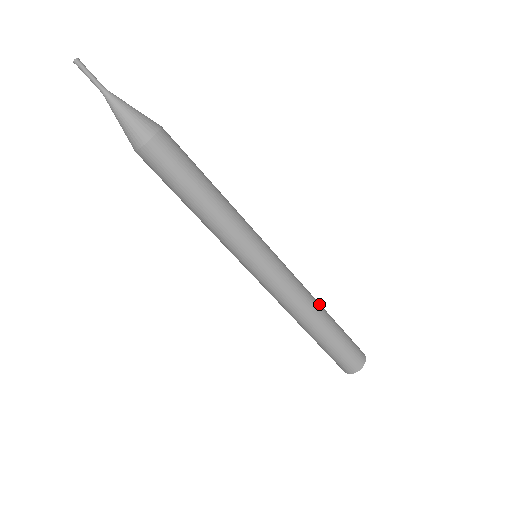
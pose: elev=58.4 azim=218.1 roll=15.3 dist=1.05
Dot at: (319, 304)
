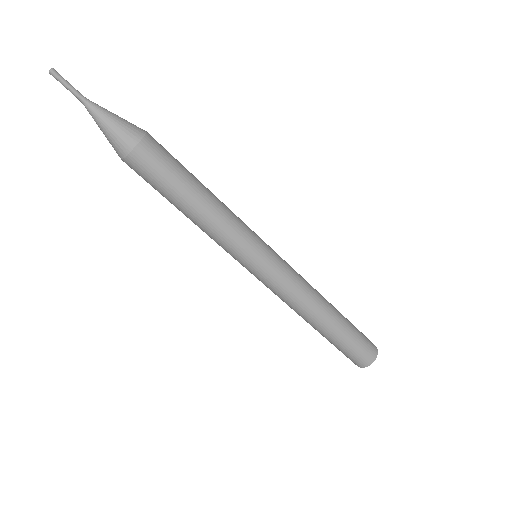
Dot at: (324, 308)
